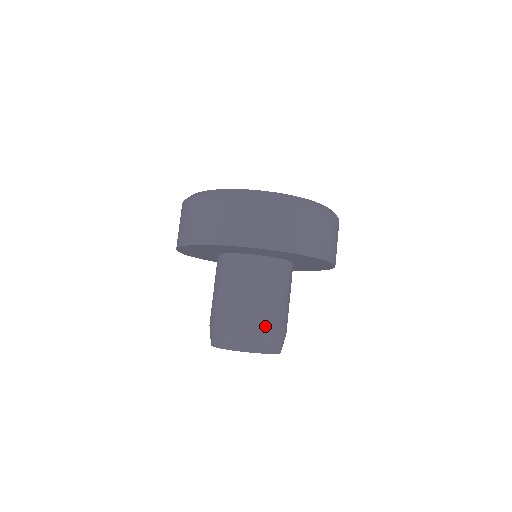
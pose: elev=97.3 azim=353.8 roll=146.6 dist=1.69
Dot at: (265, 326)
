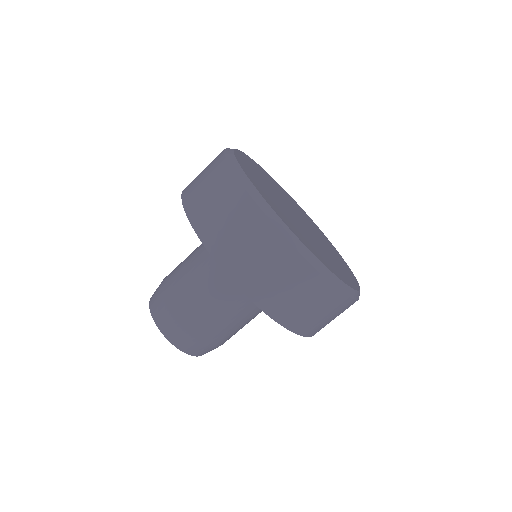
Dot at: (188, 322)
